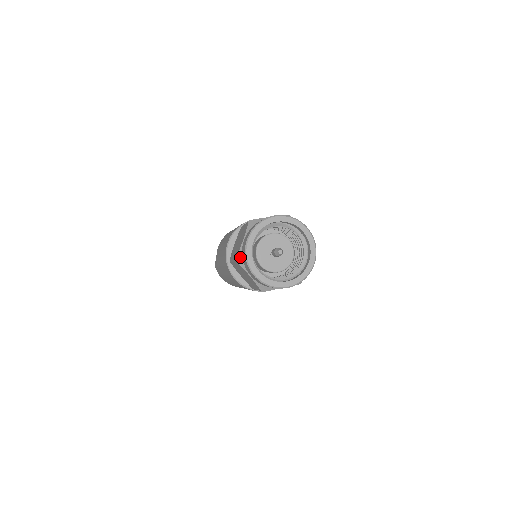
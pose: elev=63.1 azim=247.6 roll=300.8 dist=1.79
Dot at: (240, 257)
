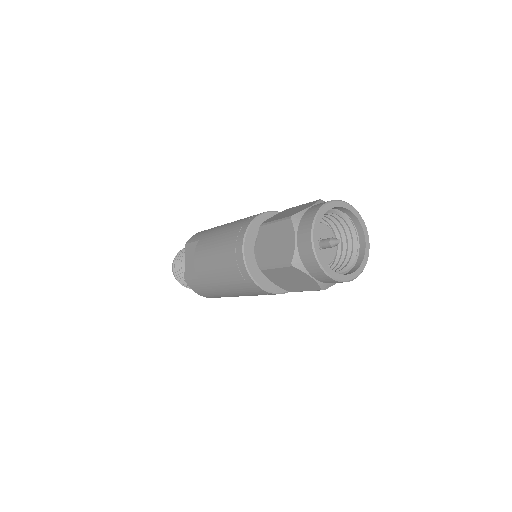
Dot at: (297, 260)
